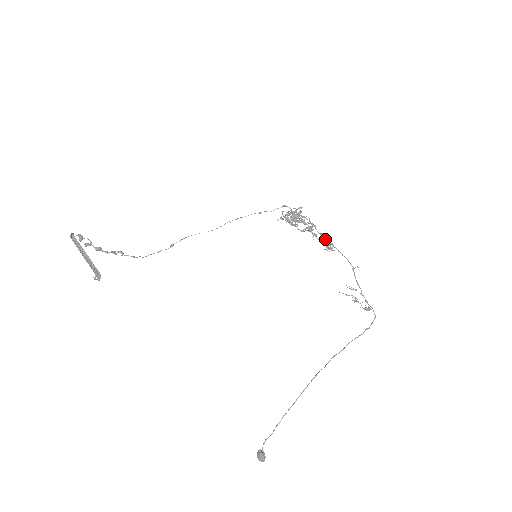
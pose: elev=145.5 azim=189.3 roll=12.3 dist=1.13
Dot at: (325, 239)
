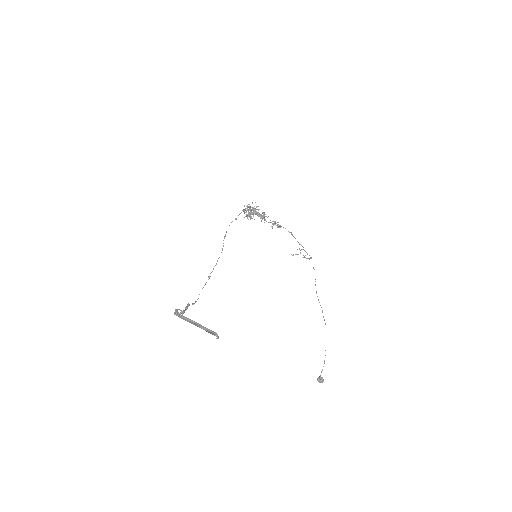
Dot at: (270, 220)
